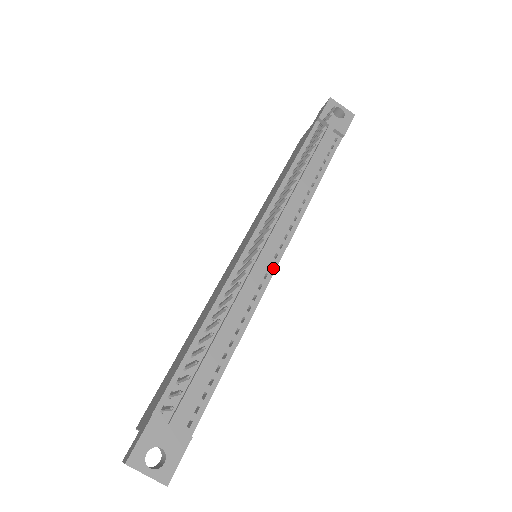
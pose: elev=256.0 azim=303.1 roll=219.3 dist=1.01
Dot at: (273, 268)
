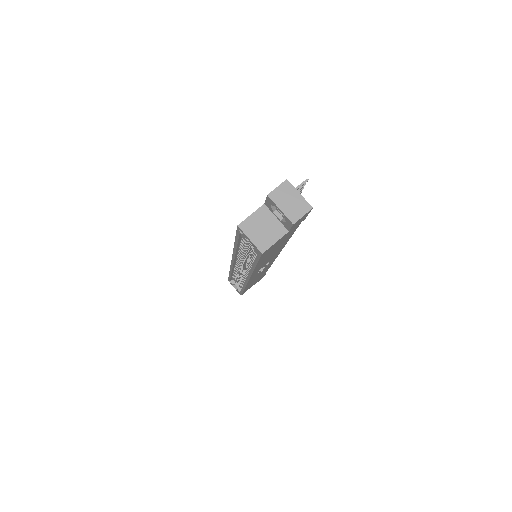
Dot at: occluded
